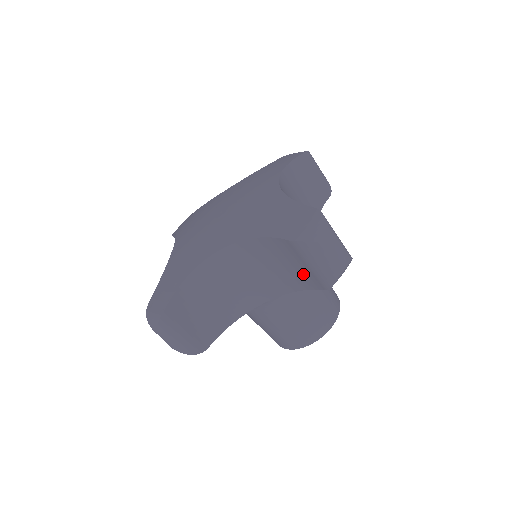
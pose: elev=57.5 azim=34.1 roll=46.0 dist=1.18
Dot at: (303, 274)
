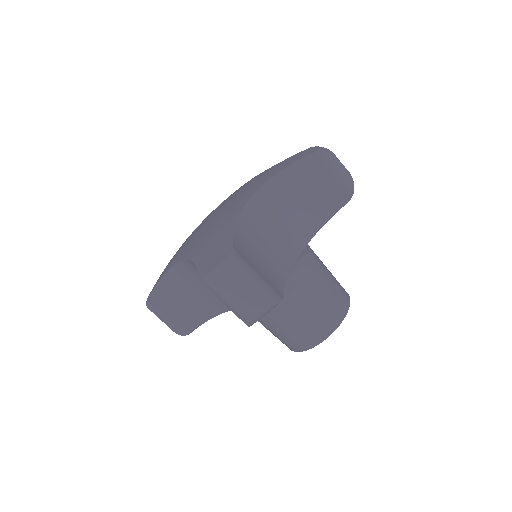
Dot at: occluded
